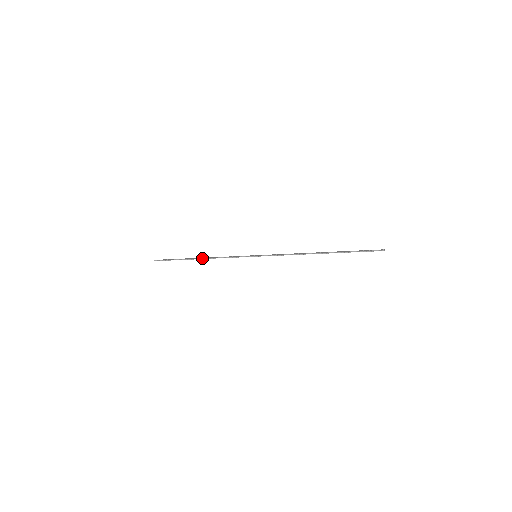
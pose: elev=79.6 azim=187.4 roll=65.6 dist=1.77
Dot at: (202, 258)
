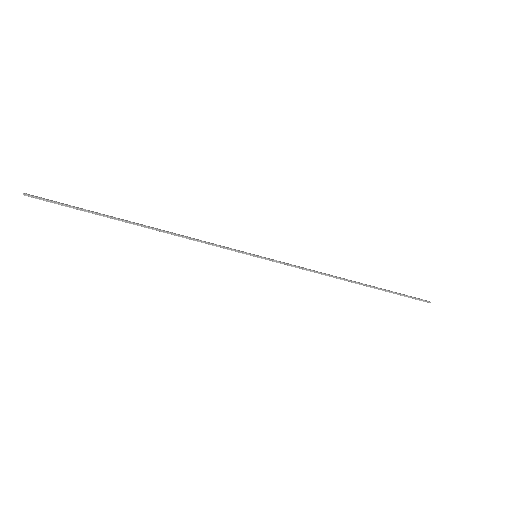
Dot at: (150, 227)
